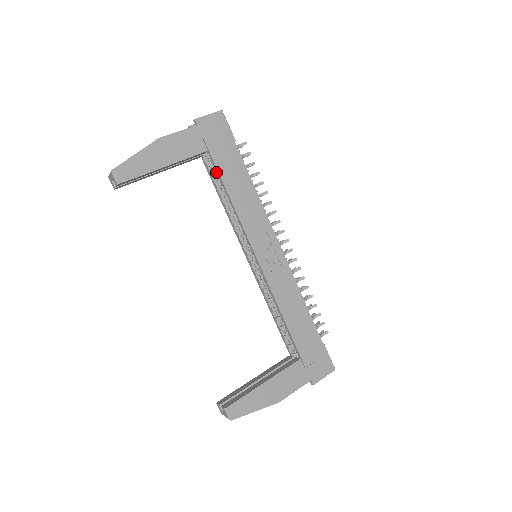
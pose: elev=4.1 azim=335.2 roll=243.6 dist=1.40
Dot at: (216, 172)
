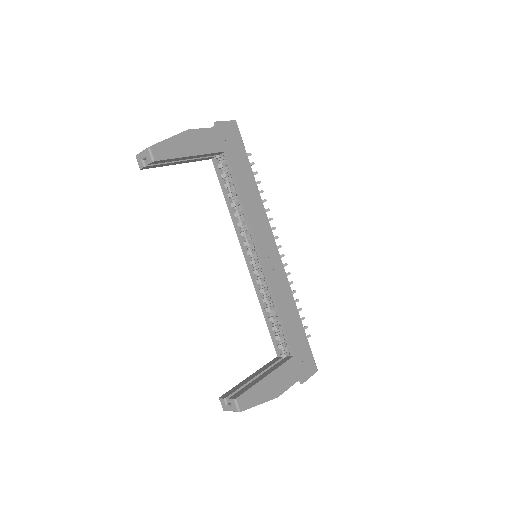
Dot at: (230, 172)
